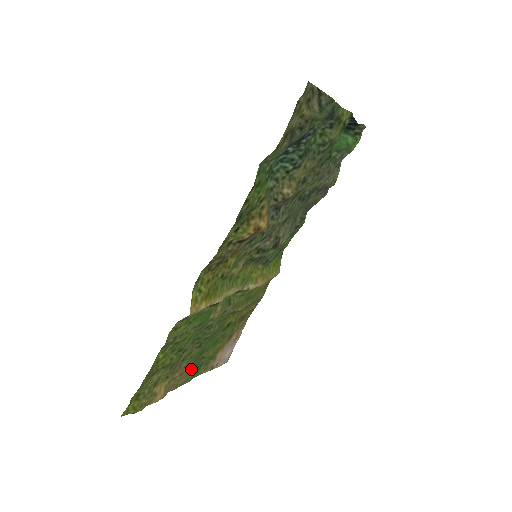
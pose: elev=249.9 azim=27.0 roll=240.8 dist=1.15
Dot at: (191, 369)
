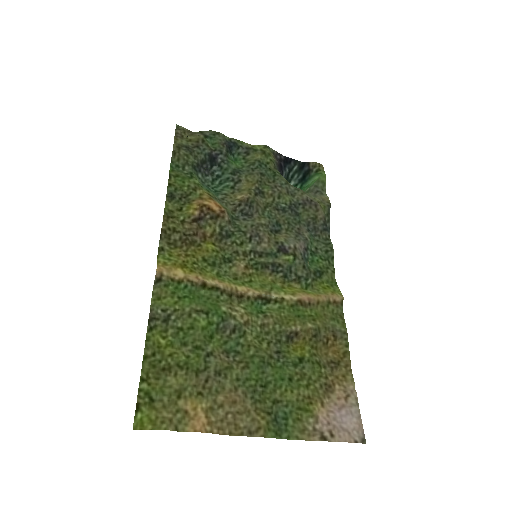
Dot at: (257, 409)
